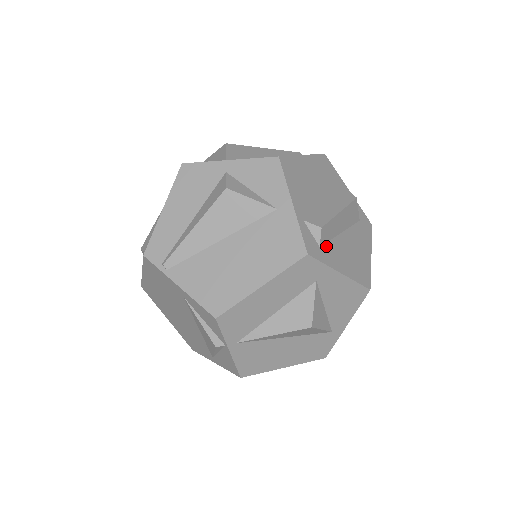
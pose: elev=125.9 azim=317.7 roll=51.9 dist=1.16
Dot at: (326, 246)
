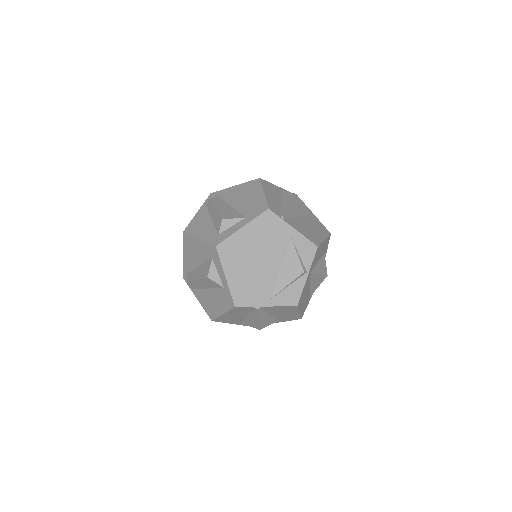
Dot at: occluded
